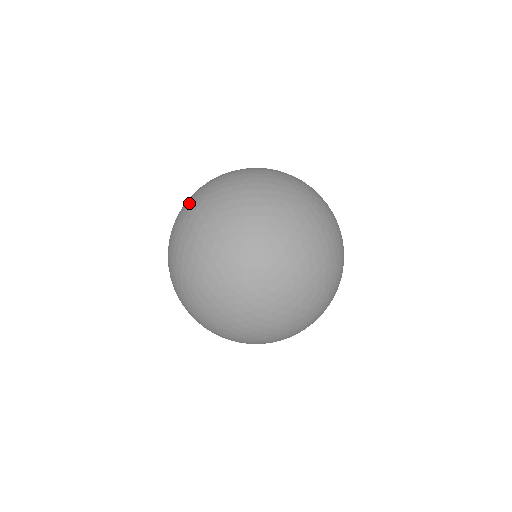
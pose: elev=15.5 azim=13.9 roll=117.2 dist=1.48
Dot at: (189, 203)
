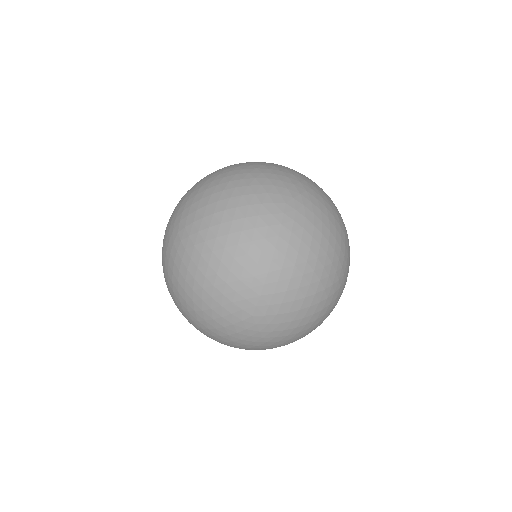
Dot at: (179, 208)
